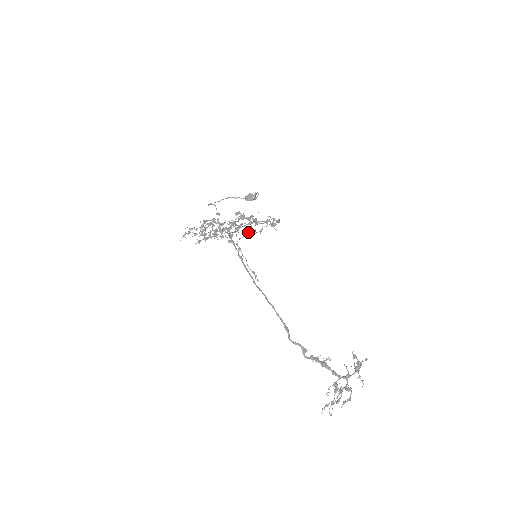
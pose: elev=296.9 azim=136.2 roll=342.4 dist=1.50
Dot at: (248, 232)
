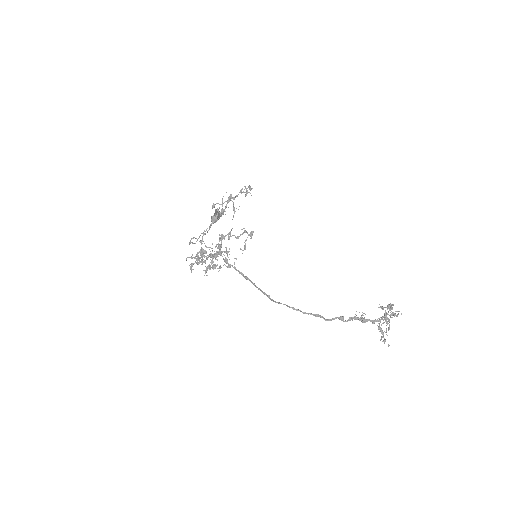
Dot at: (233, 209)
